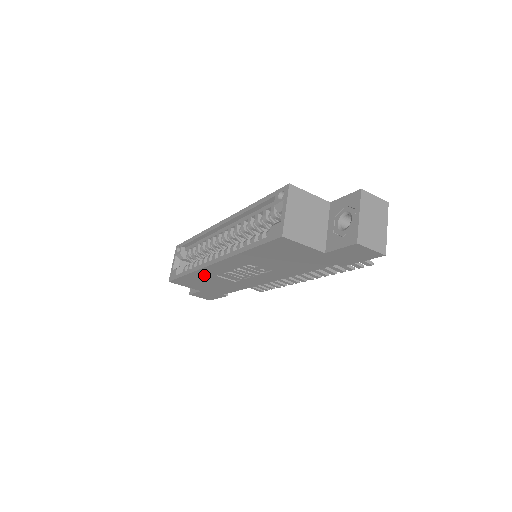
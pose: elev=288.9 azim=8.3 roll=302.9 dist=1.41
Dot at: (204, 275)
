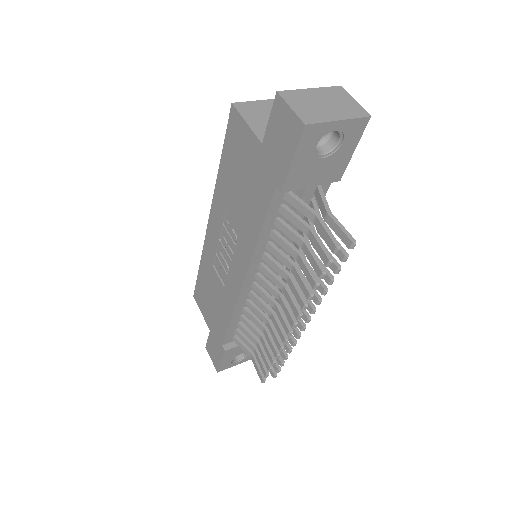
Dot at: (207, 266)
